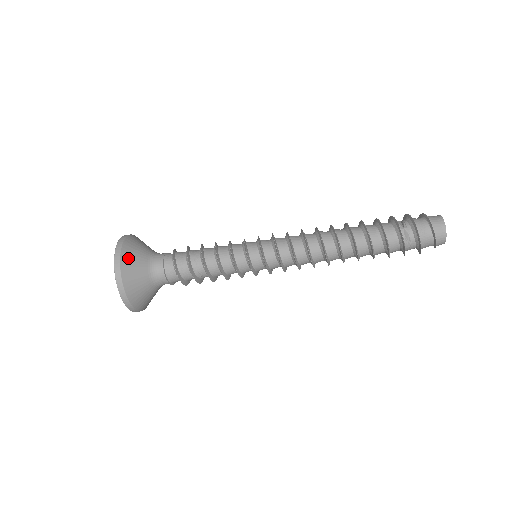
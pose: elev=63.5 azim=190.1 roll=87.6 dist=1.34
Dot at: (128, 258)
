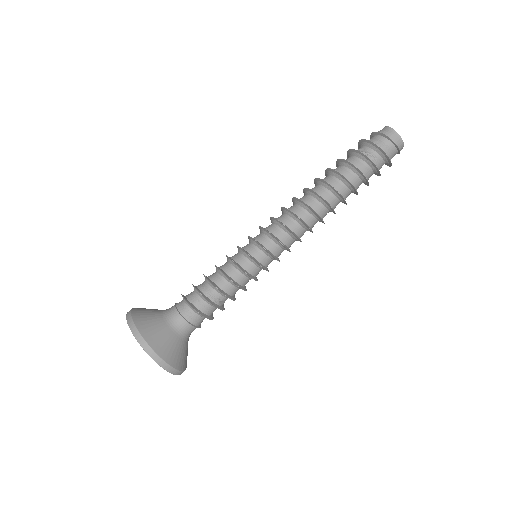
Dot at: (139, 311)
